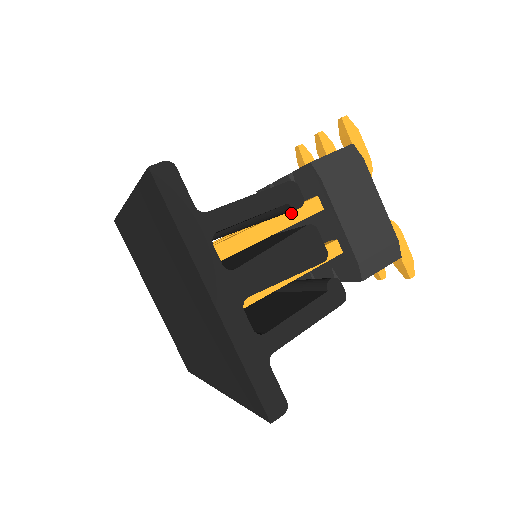
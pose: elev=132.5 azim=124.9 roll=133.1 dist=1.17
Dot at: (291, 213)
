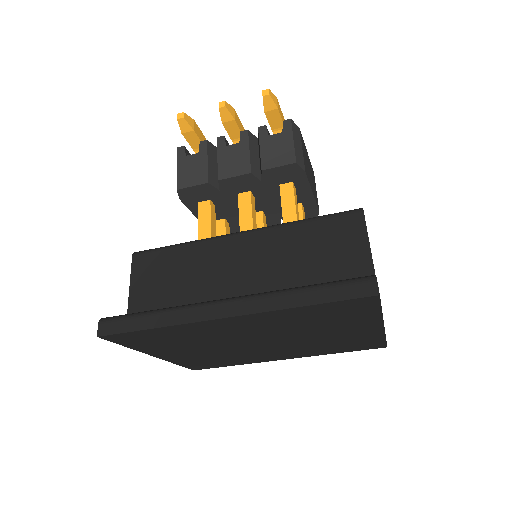
Dot at: (297, 212)
